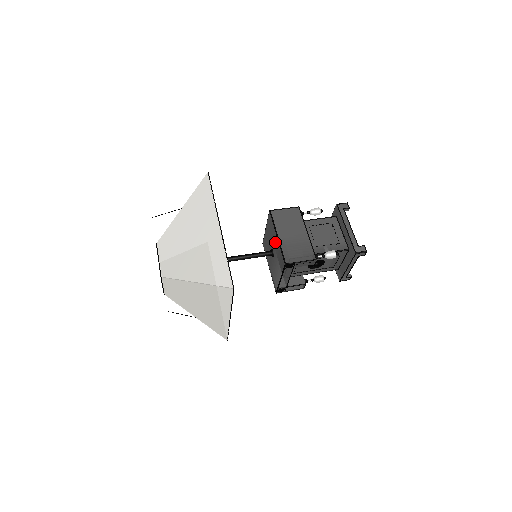
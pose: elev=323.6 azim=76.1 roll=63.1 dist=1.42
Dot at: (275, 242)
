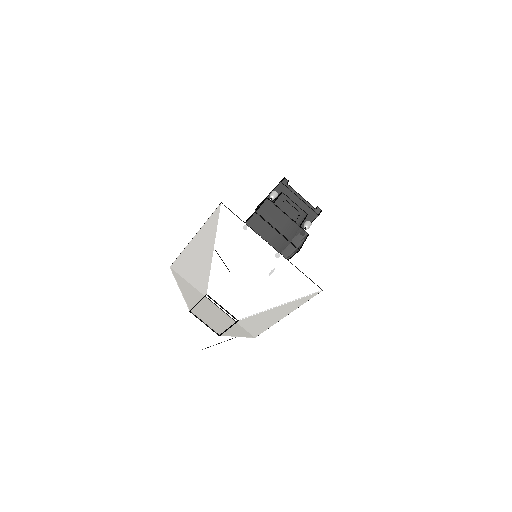
Dot at: (272, 236)
